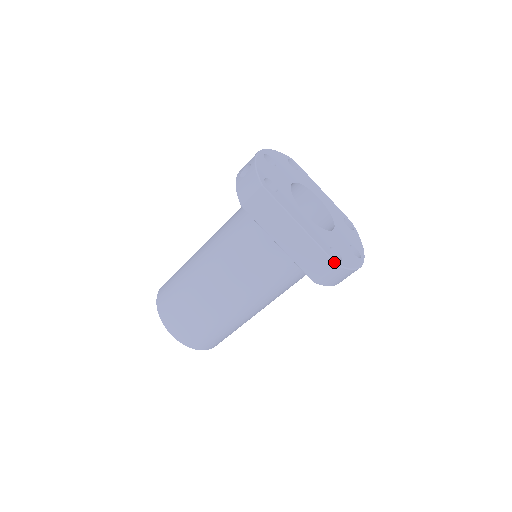
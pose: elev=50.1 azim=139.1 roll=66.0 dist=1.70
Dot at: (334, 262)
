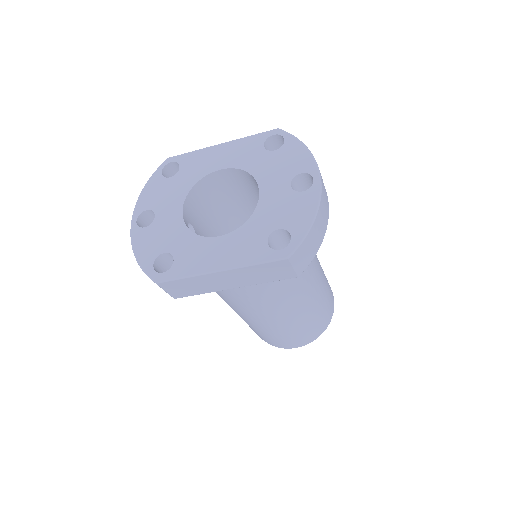
Dot at: (283, 259)
